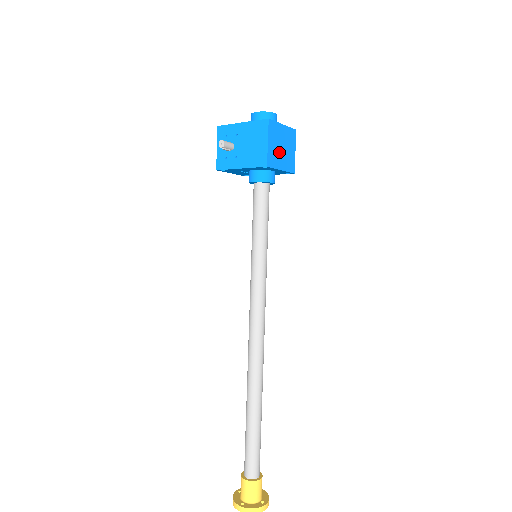
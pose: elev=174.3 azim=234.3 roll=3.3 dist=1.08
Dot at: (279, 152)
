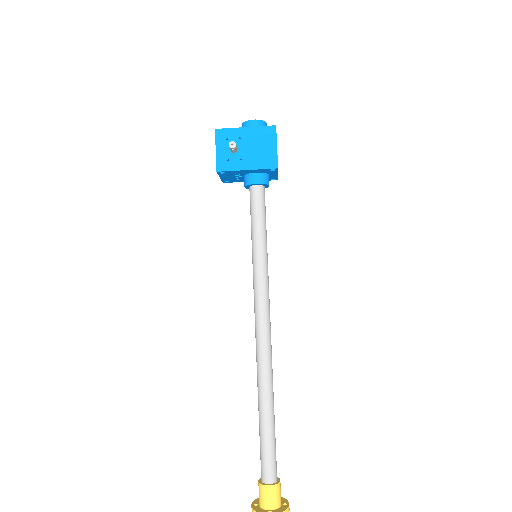
Dot at: occluded
